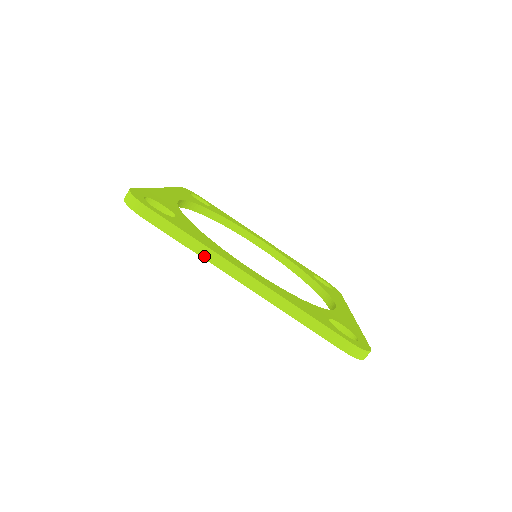
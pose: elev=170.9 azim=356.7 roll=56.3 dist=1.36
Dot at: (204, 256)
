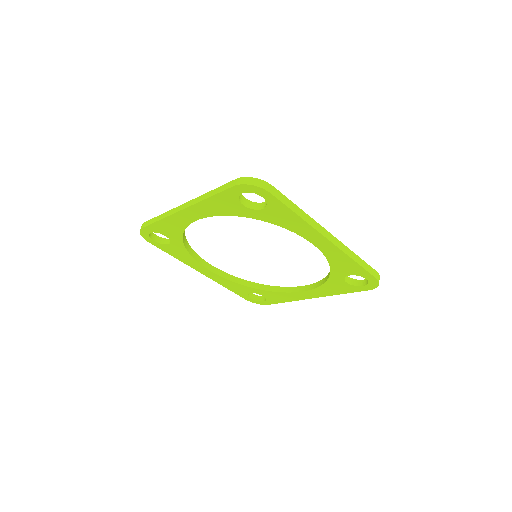
Dot at: (307, 221)
